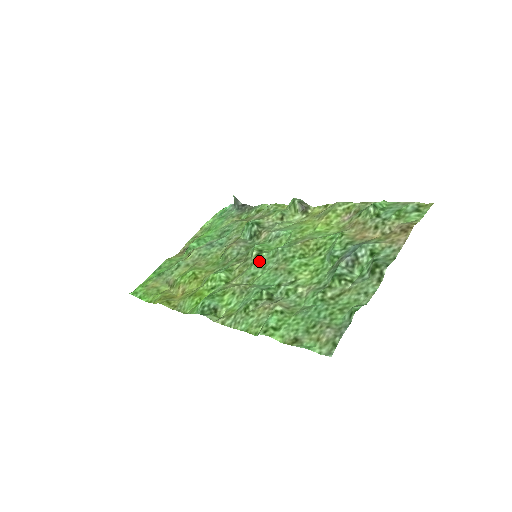
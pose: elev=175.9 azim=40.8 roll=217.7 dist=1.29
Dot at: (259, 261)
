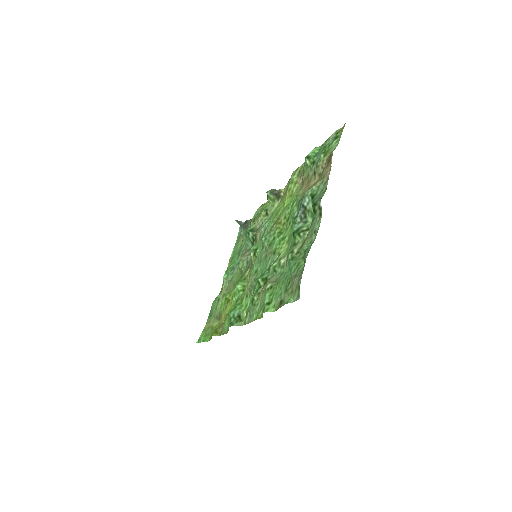
Dot at: (256, 258)
